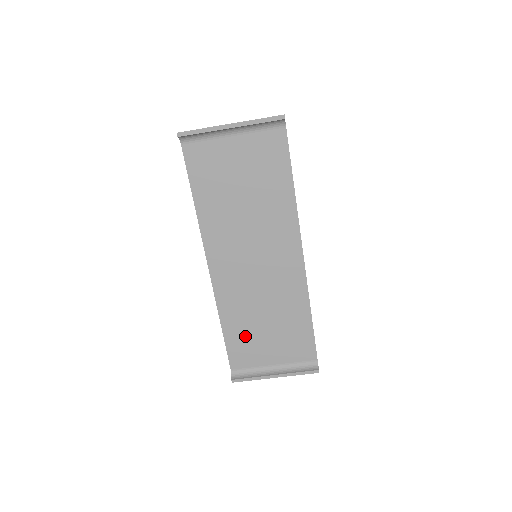
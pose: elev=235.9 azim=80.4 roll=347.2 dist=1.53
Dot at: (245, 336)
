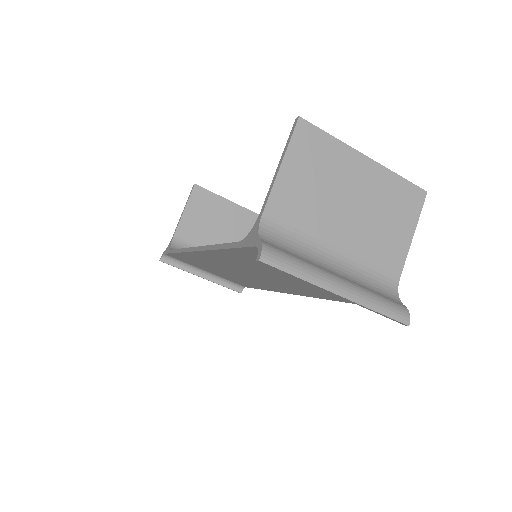
Dot at: (195, 262)
